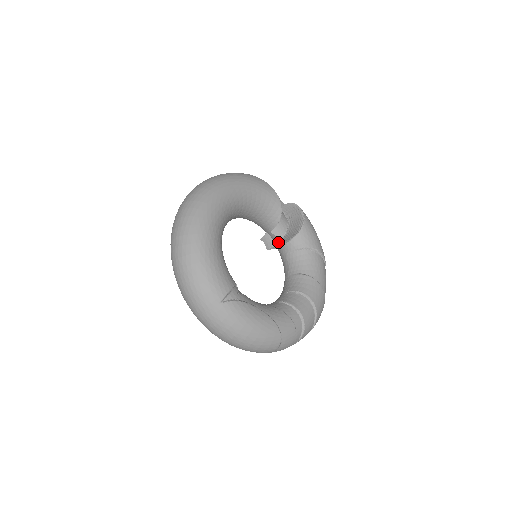
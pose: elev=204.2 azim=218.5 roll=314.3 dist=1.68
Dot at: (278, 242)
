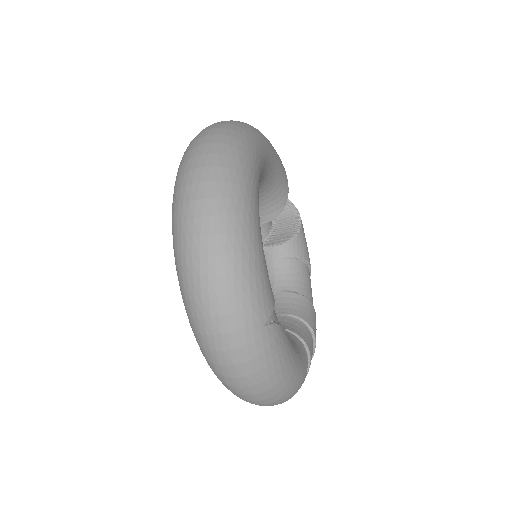
Dot at: occluded
